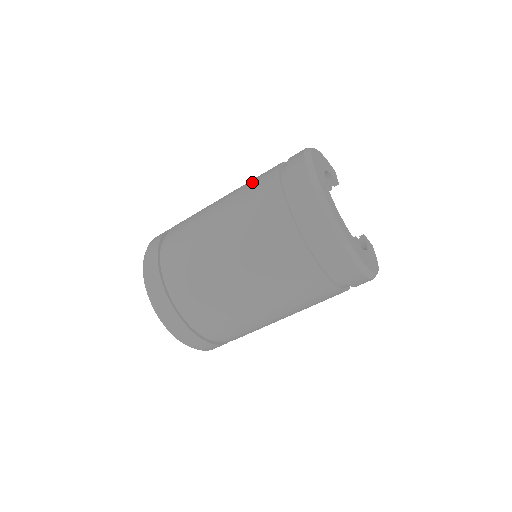
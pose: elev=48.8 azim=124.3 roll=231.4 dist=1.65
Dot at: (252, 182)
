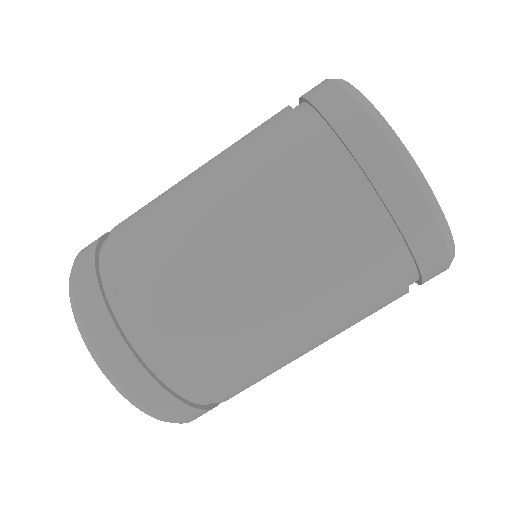
Dot at: (247, 134)
